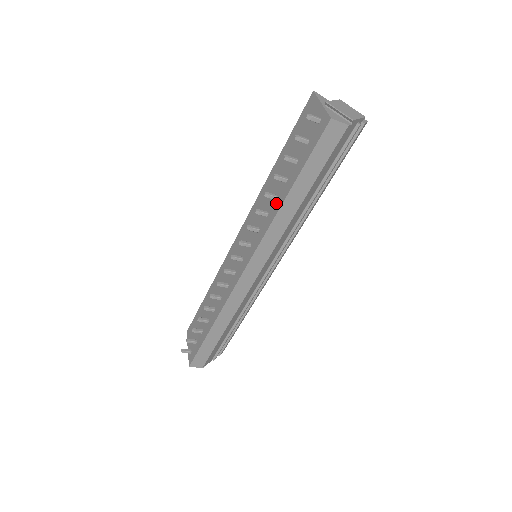
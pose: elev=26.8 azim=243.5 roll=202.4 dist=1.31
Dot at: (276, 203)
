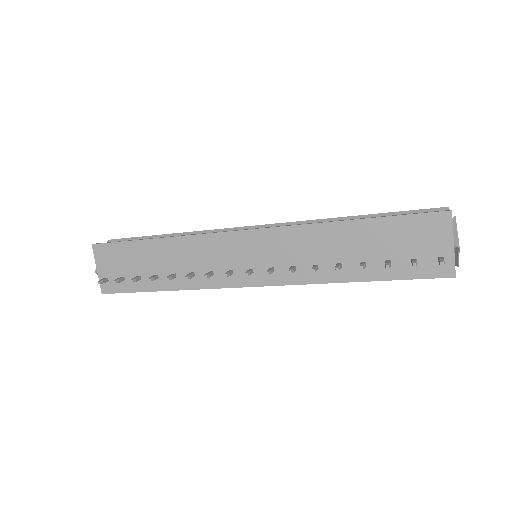
Dot at: (337, 272)
